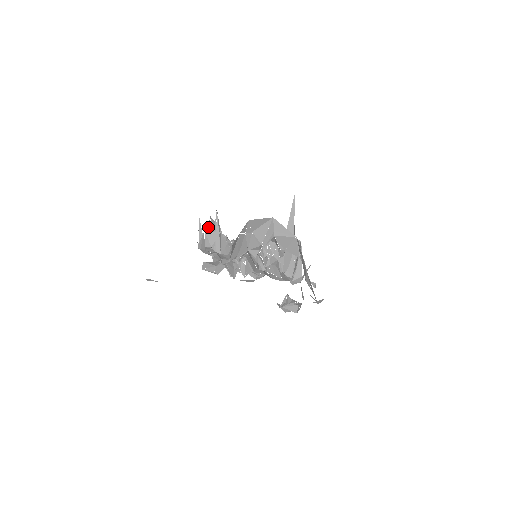
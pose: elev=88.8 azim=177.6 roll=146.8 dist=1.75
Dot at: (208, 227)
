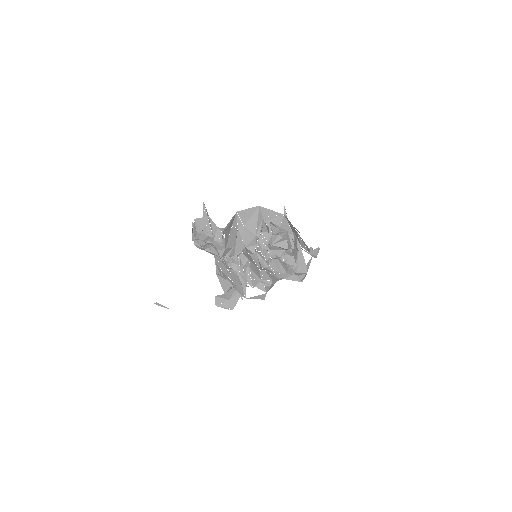
Dot at: occluded
